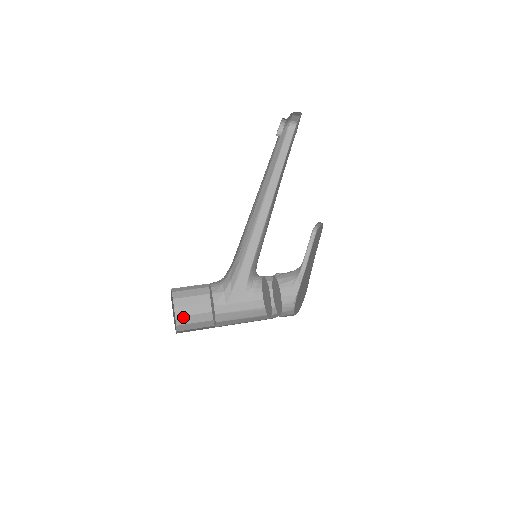
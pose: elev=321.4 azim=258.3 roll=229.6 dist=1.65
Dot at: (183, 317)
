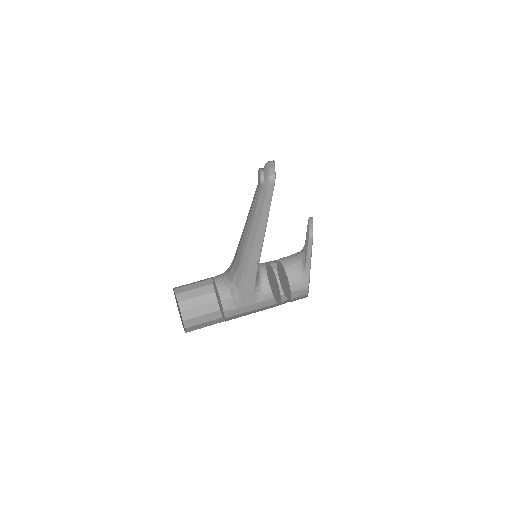
Dot at: (193, 327)
